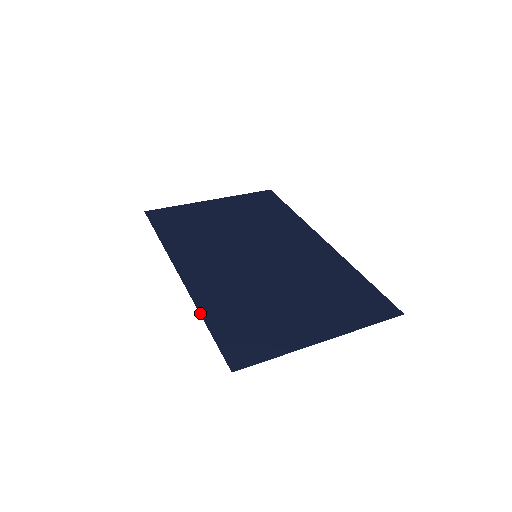
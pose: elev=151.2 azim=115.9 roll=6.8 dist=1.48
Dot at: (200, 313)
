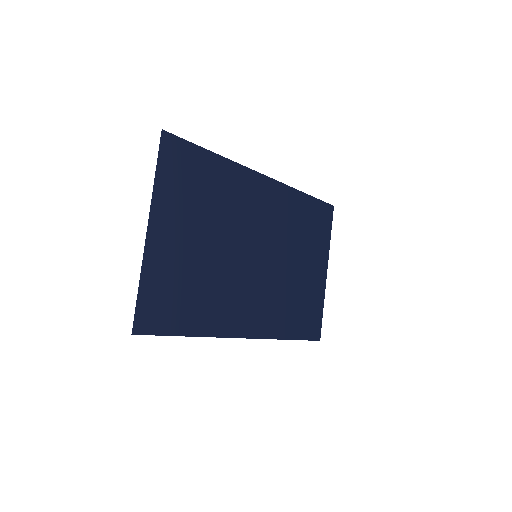
Dot at: occluded
